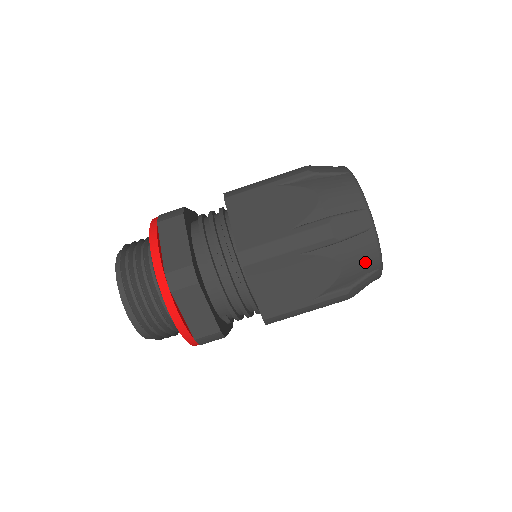
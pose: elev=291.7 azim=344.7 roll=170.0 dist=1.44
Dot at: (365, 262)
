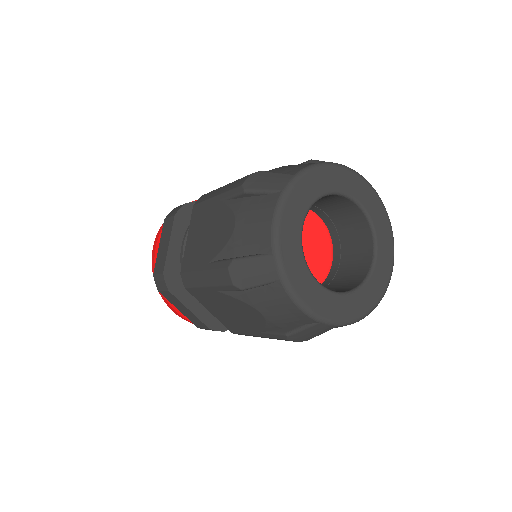
Dot at: (288, 314)
